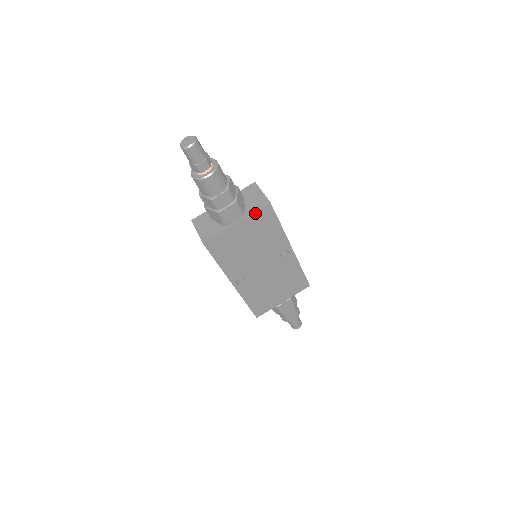
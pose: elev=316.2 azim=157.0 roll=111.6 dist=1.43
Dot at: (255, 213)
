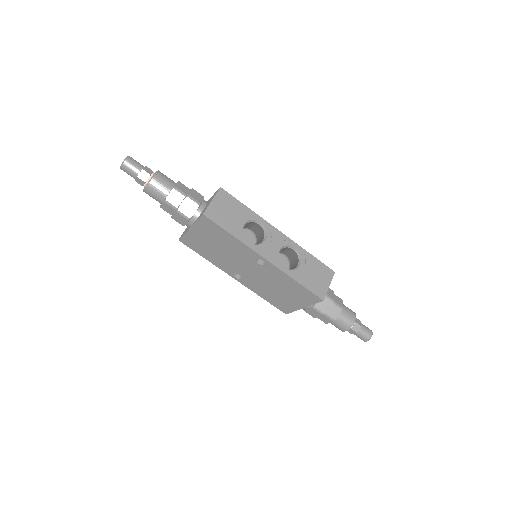
Dot at: (198, 222)
